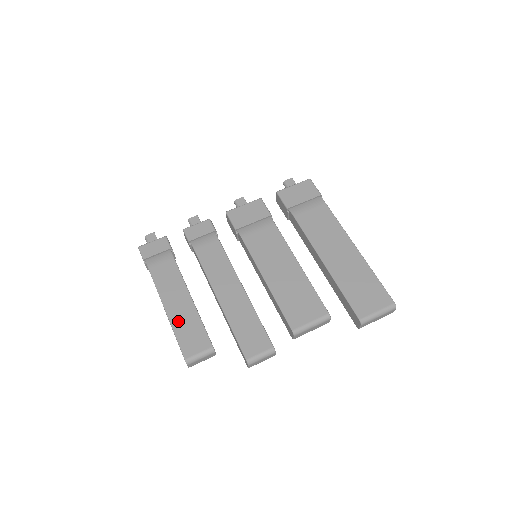
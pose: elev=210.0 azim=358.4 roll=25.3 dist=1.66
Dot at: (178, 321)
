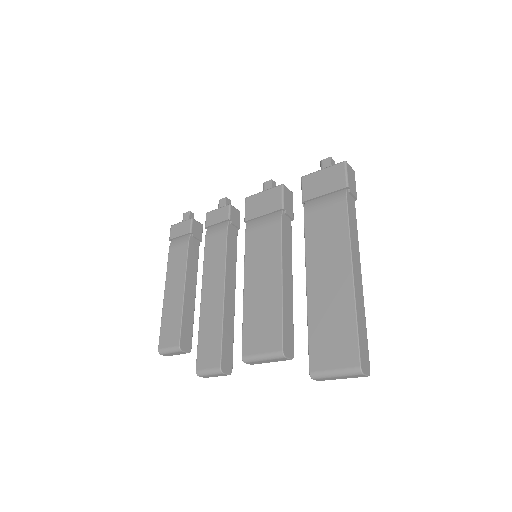
Dot at: (167, 310)
